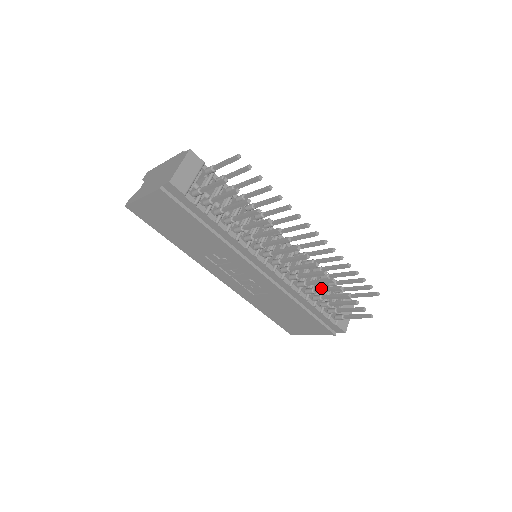
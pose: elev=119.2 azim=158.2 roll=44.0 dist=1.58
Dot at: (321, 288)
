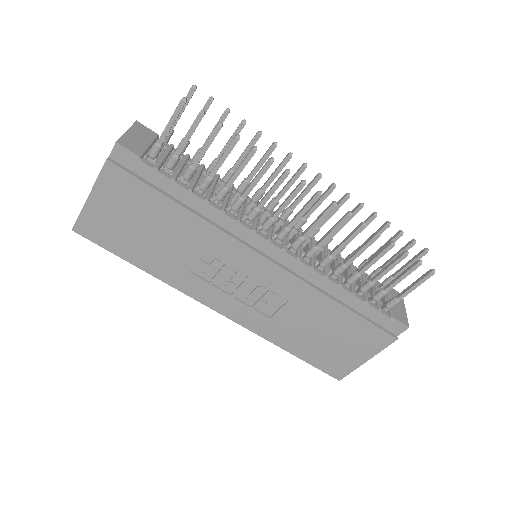
Dot at: (352, 254)
